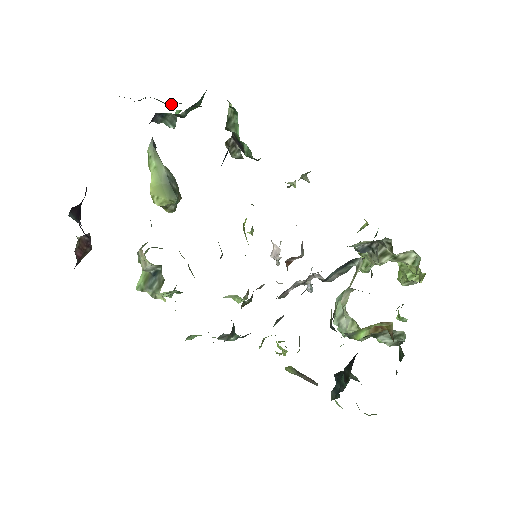
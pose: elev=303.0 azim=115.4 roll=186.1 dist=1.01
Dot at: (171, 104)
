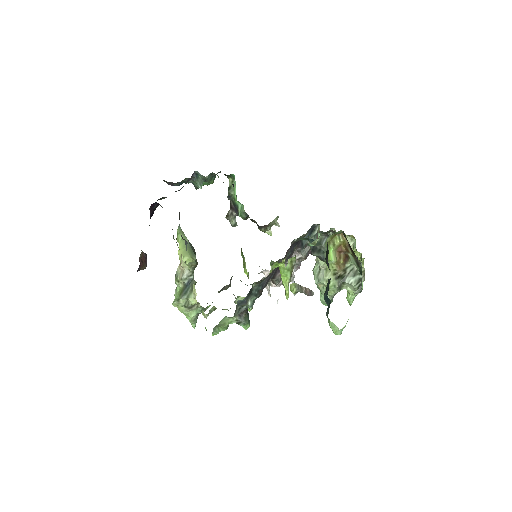
Dot at: occluded
